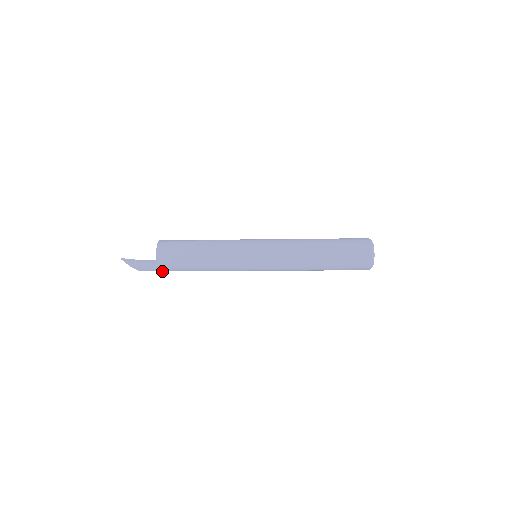
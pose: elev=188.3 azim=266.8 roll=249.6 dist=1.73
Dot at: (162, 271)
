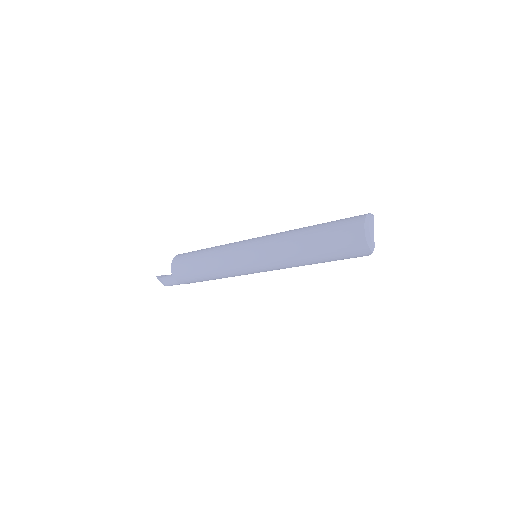
Dot at: (179, 282)
